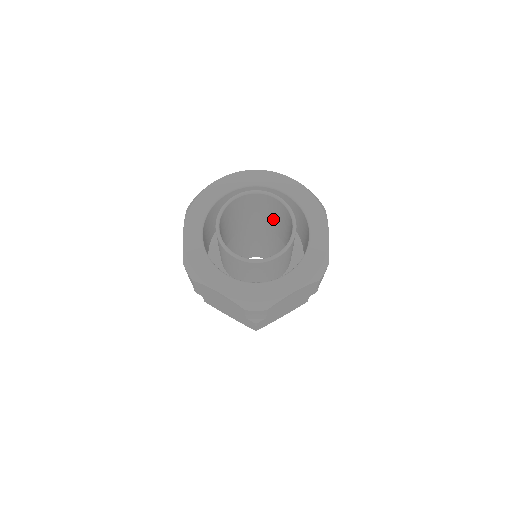
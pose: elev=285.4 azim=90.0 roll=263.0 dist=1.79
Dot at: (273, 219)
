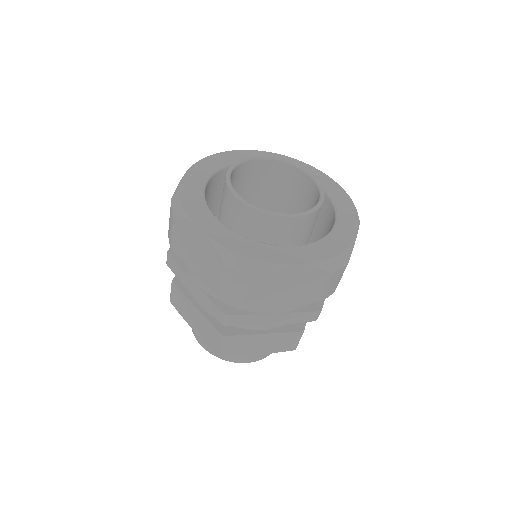
Dot at: (256, 203)
